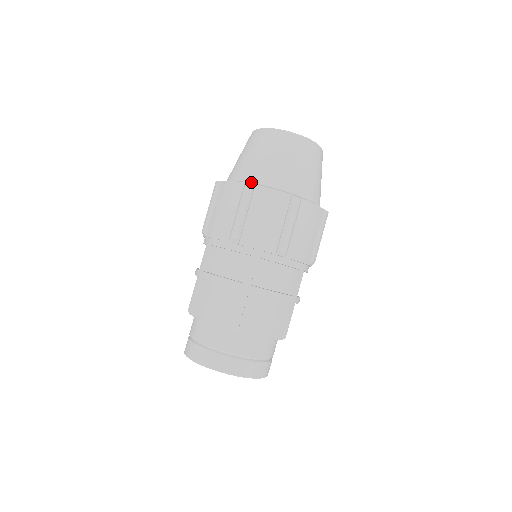
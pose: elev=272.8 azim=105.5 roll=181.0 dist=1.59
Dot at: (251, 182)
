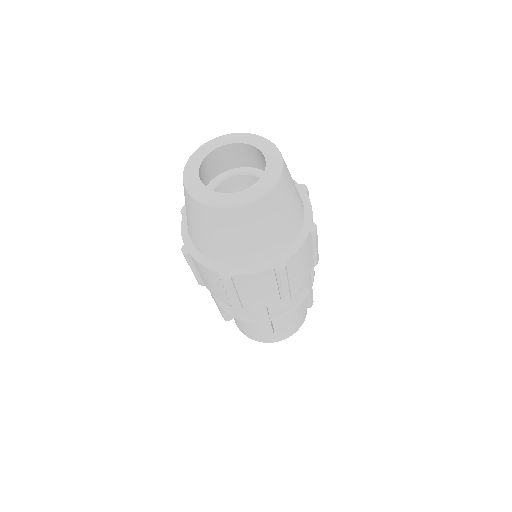
Dot at: (223, 264)
